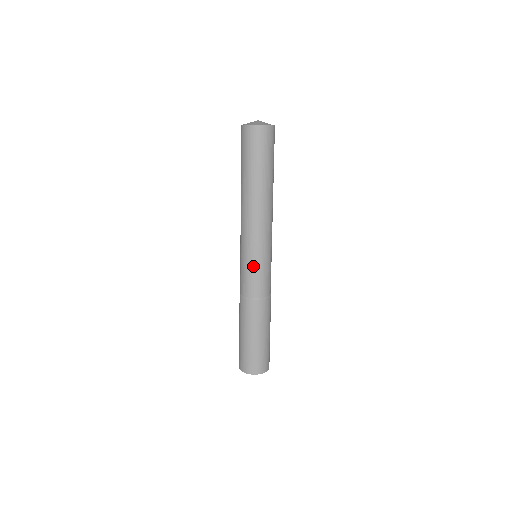
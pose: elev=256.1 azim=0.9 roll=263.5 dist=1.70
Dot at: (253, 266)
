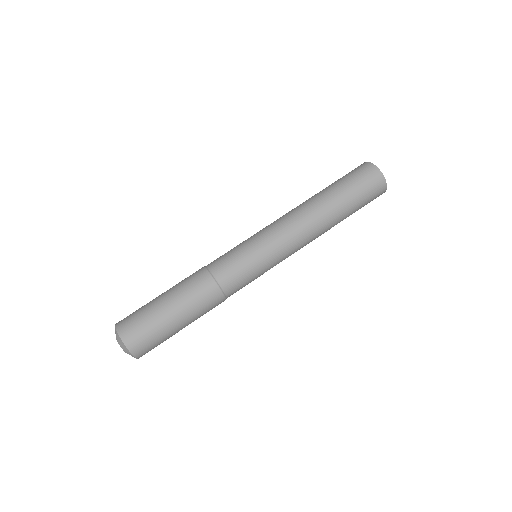
Dot at: (254, 262)
